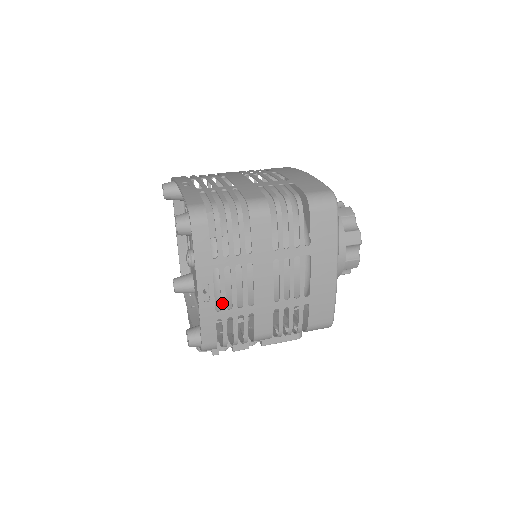
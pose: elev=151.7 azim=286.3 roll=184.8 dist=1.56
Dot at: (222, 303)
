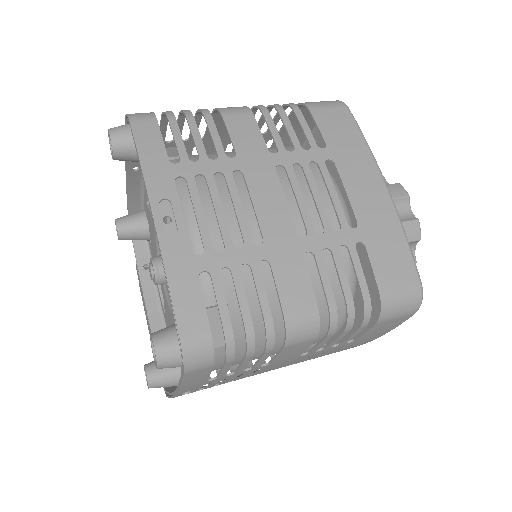
Dot at: (206, 388)
